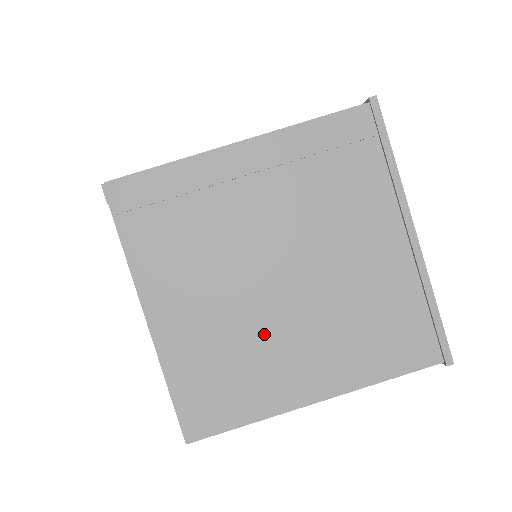
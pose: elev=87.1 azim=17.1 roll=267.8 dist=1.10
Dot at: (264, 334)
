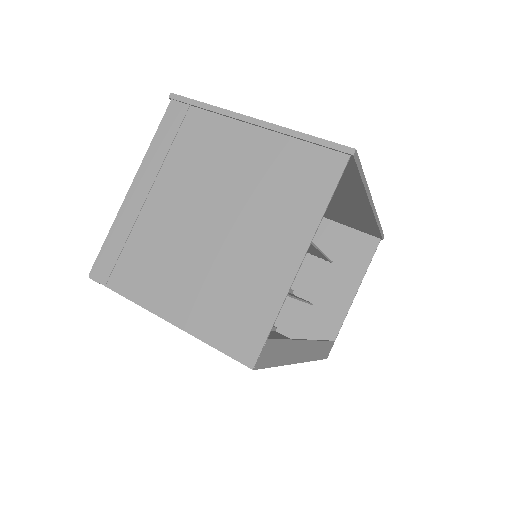
Dot at: (232, 258)
